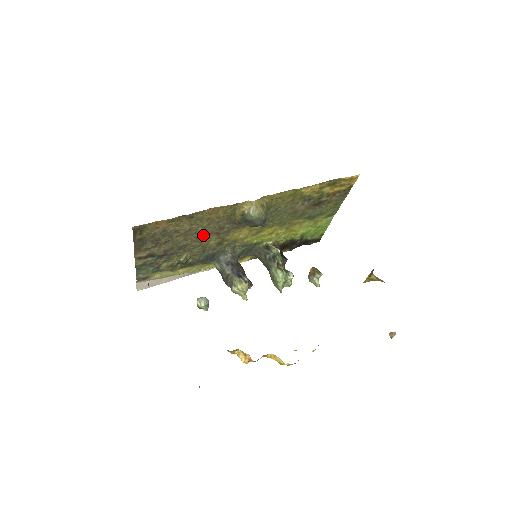
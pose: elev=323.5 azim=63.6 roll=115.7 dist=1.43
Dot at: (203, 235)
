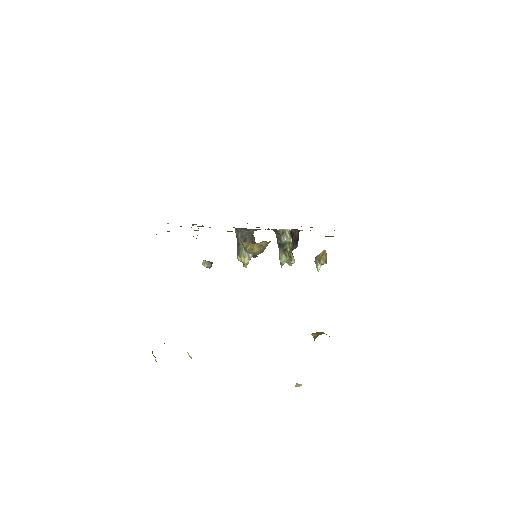
Dot at: occluded
